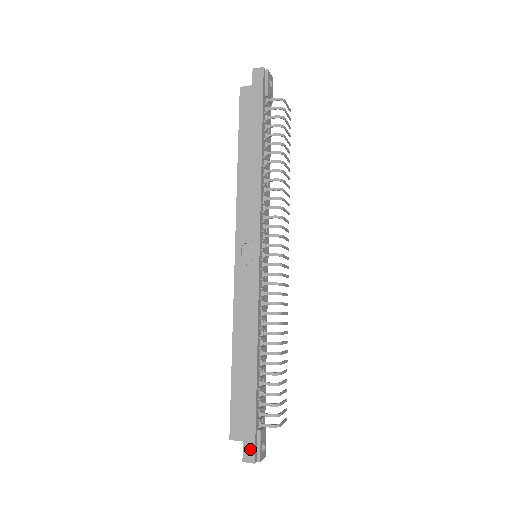
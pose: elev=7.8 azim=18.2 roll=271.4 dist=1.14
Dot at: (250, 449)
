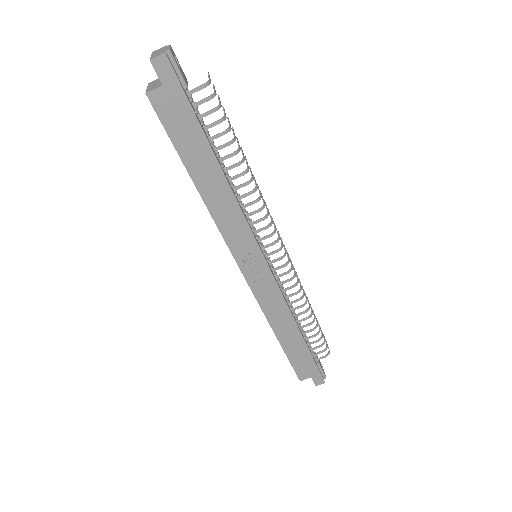
Dot at: (318, 378)
